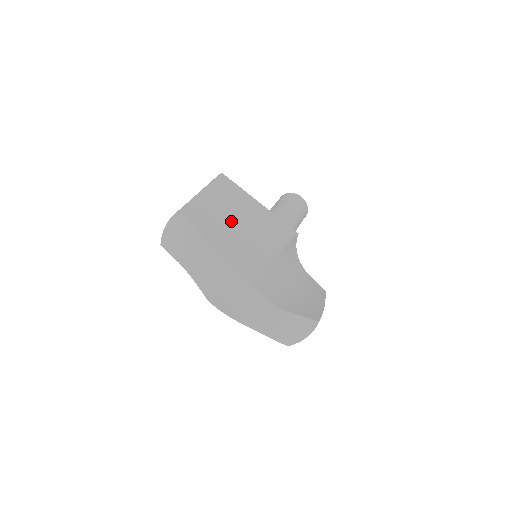
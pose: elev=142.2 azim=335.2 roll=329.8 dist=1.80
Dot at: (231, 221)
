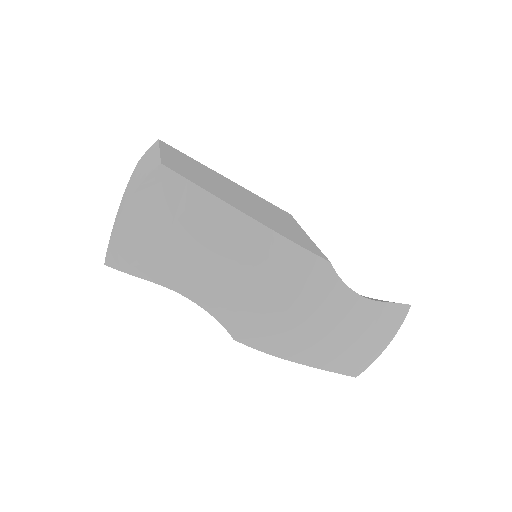
Dot at: (228, 190)
